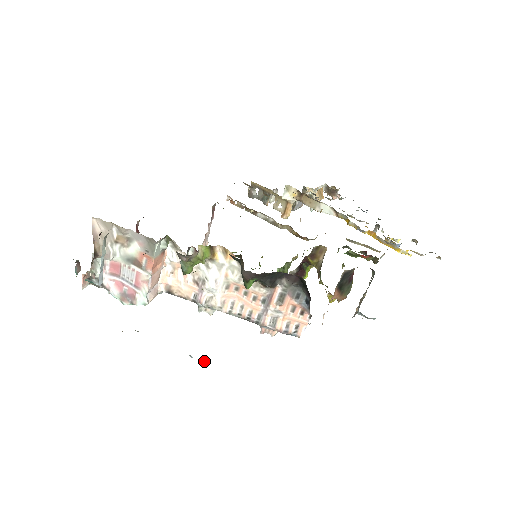
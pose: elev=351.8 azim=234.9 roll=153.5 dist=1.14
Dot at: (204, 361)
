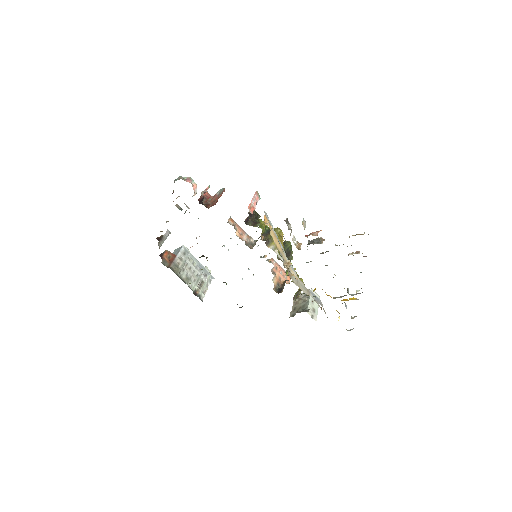
Dot at: (210, 272)
